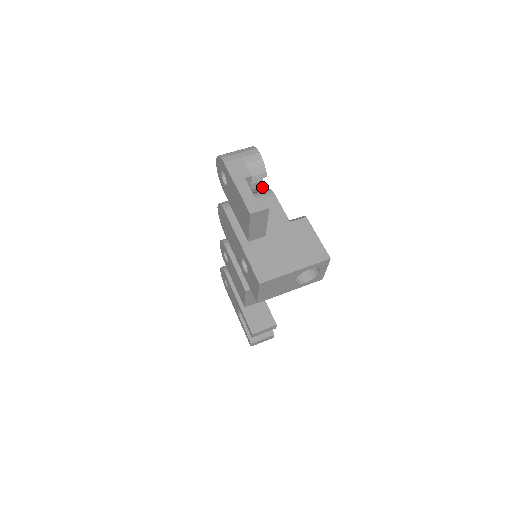
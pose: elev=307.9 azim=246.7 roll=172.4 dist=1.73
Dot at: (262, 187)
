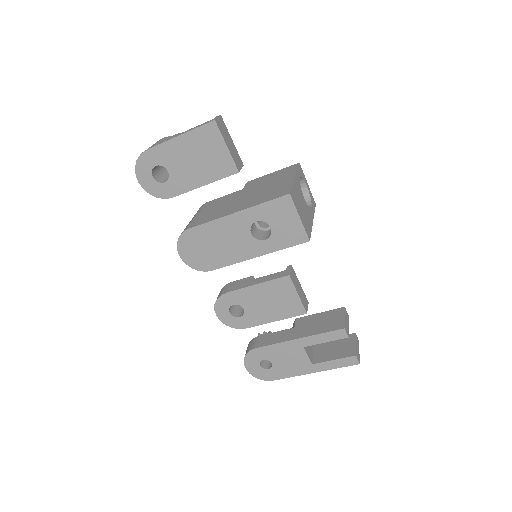
Dot at: occluded
